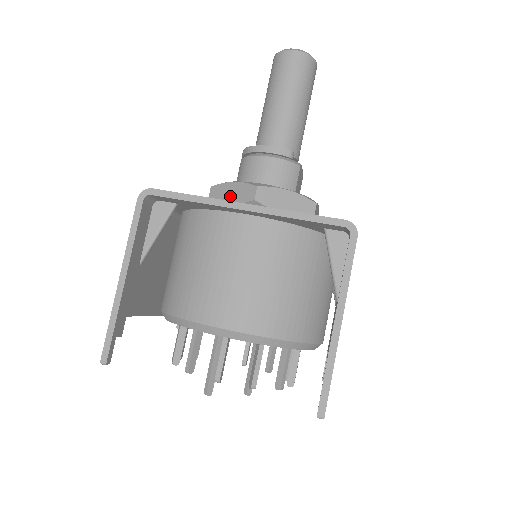
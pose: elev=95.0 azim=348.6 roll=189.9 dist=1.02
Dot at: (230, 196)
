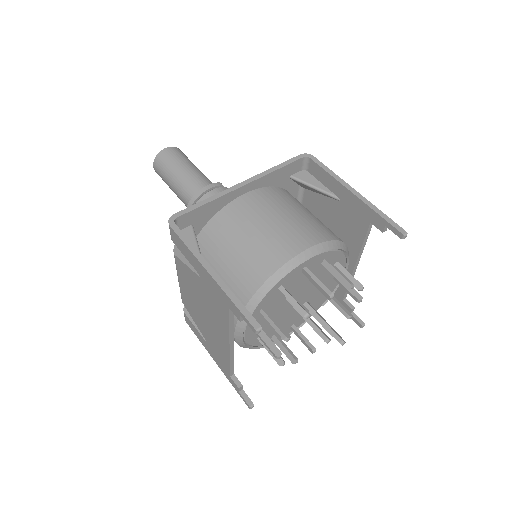
Dot at: occluded
